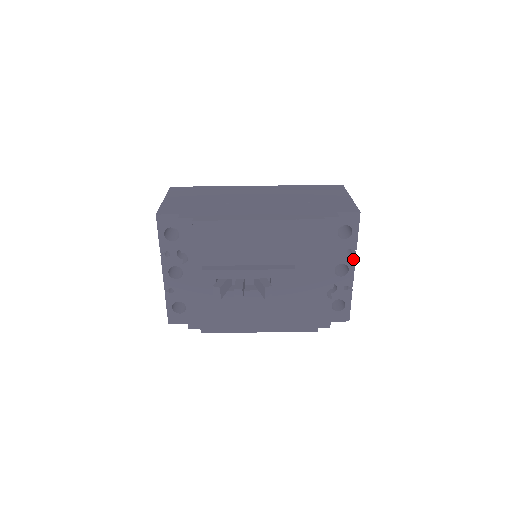
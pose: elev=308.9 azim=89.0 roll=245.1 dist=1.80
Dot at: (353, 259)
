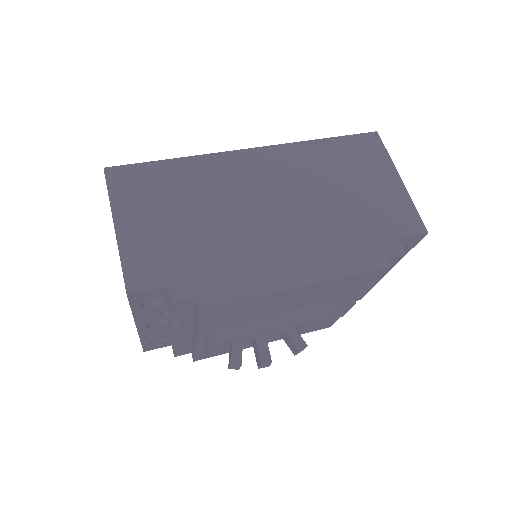
Dot at: occluded
